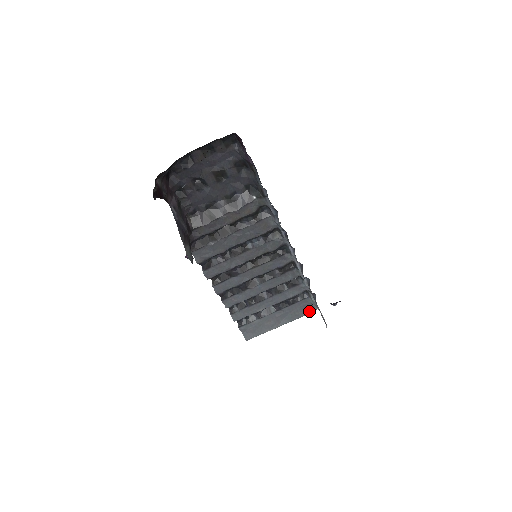
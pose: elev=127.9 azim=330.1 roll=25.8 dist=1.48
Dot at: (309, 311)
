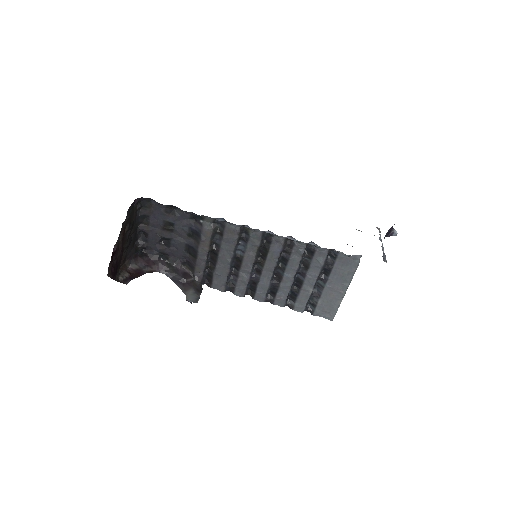
Dot at: (355, 263)
